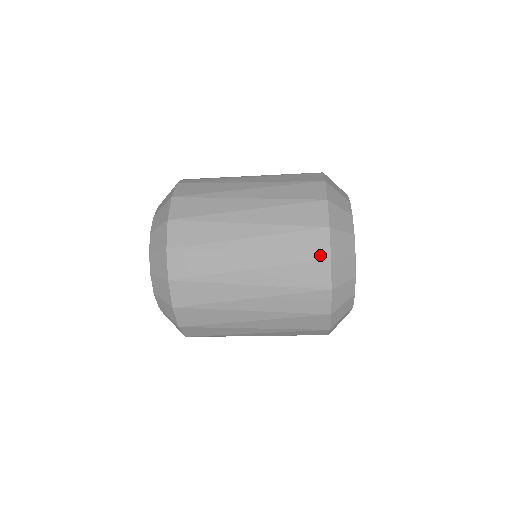
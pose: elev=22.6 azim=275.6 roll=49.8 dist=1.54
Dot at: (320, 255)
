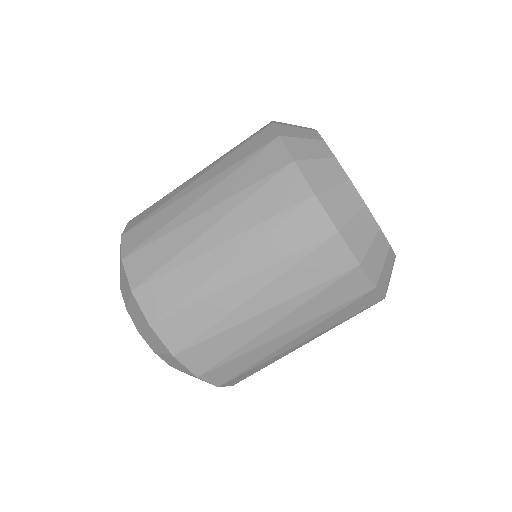
Dot at: (280, 165)
